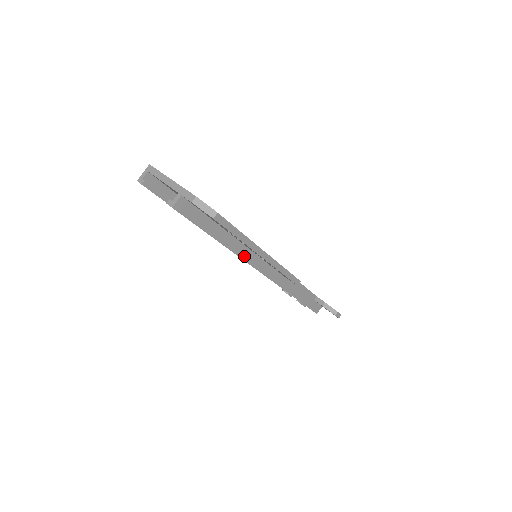
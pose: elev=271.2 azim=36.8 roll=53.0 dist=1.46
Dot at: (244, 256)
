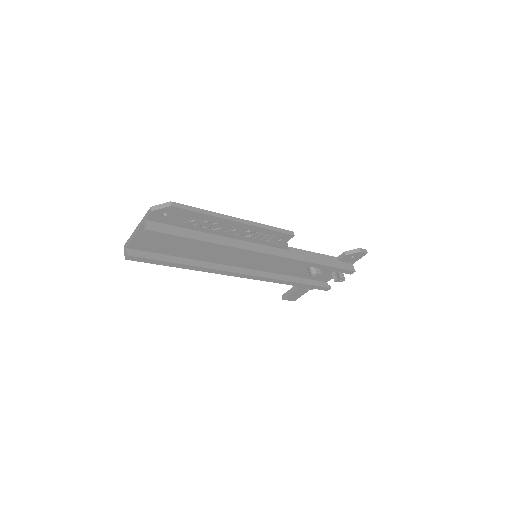
Dot at: (237, 246)
